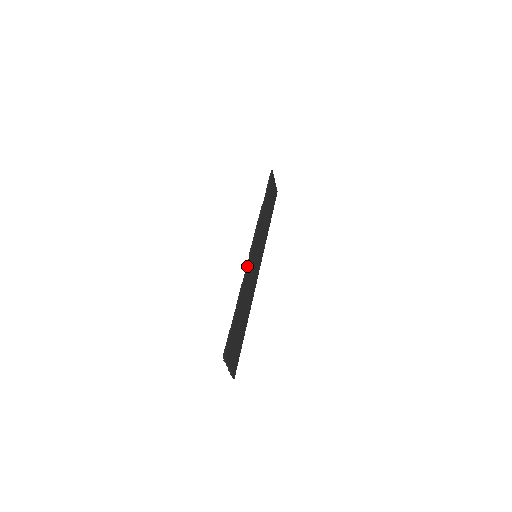
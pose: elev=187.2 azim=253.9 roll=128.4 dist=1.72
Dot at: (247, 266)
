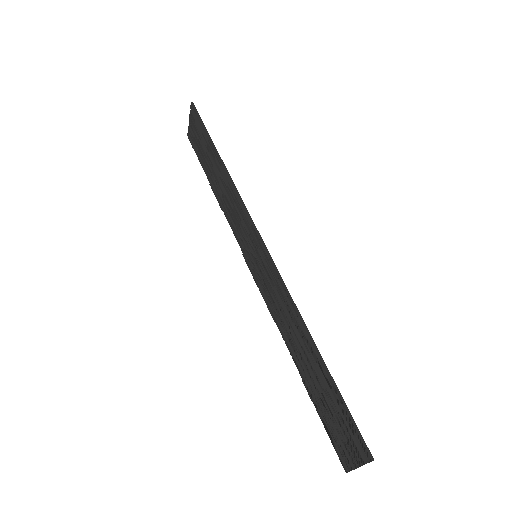
Dot at: (283, 282)
